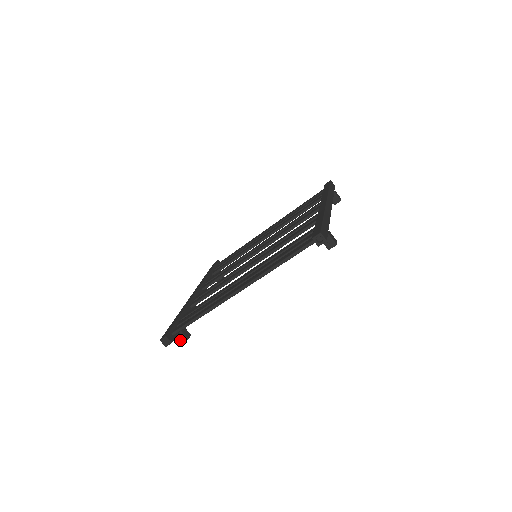
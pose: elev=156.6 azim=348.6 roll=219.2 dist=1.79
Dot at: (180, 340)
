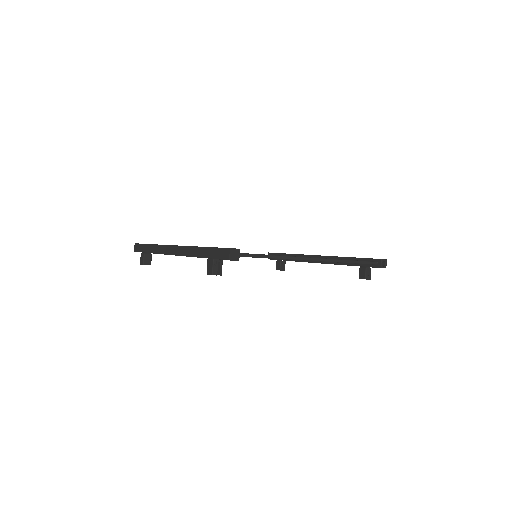
Dot at: (213, 270)
